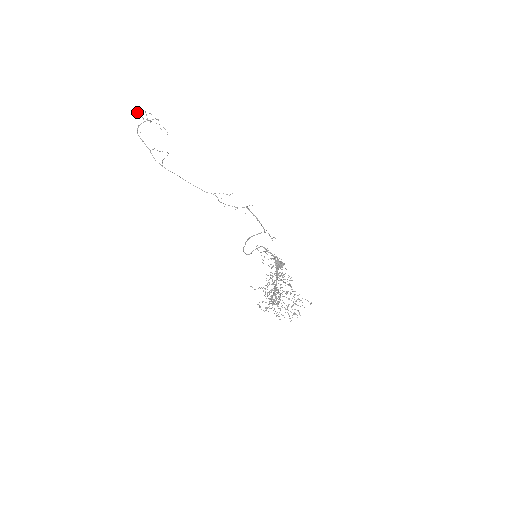
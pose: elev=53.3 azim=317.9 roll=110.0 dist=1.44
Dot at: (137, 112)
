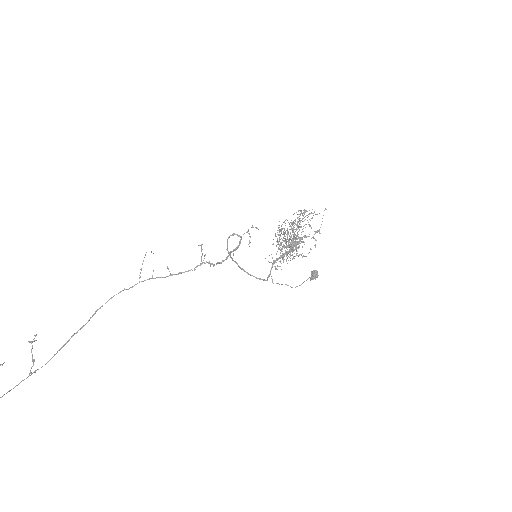
Dot at: out of frame
